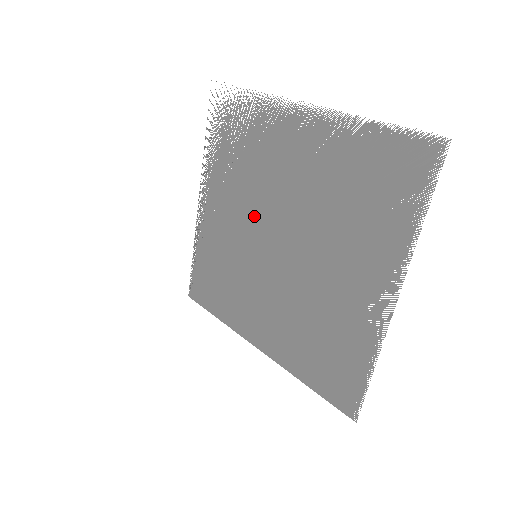
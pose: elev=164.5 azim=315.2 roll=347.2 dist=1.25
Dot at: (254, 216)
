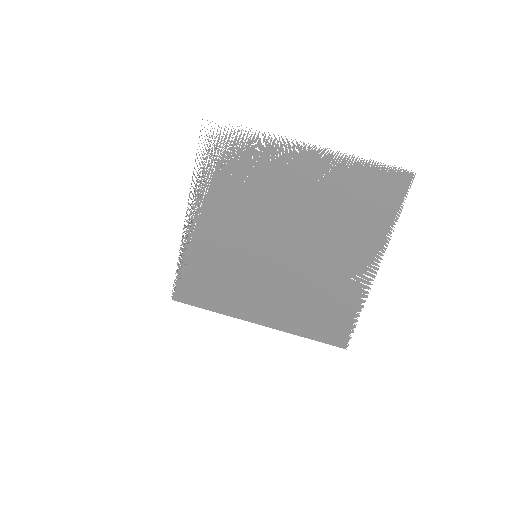
Dot at: (254, 226)
